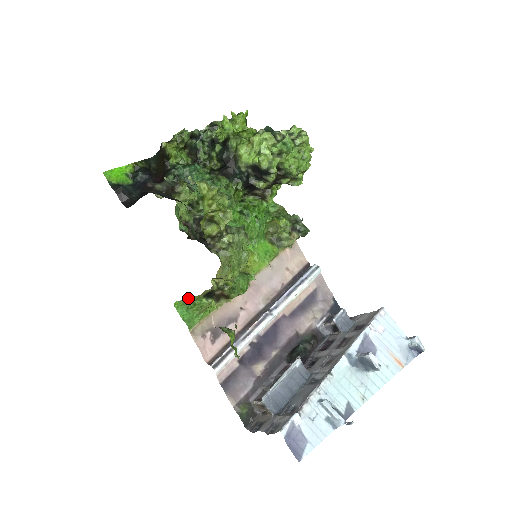
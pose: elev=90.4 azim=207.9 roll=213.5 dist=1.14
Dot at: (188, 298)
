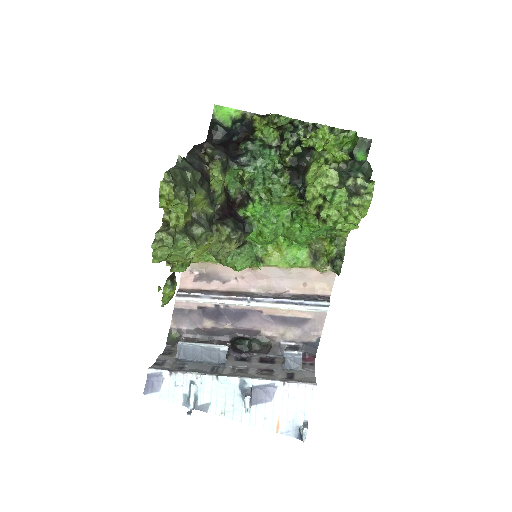
Dot at: occluded
